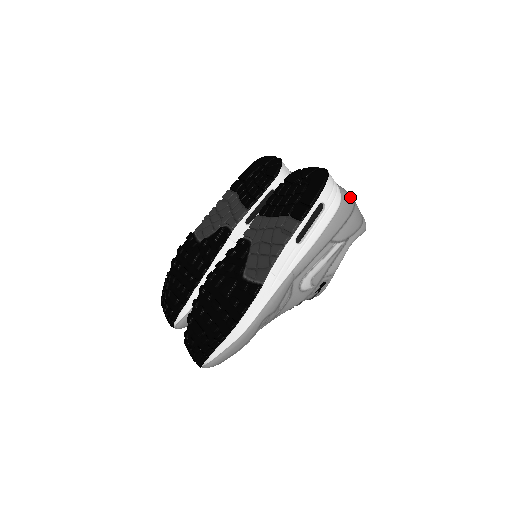
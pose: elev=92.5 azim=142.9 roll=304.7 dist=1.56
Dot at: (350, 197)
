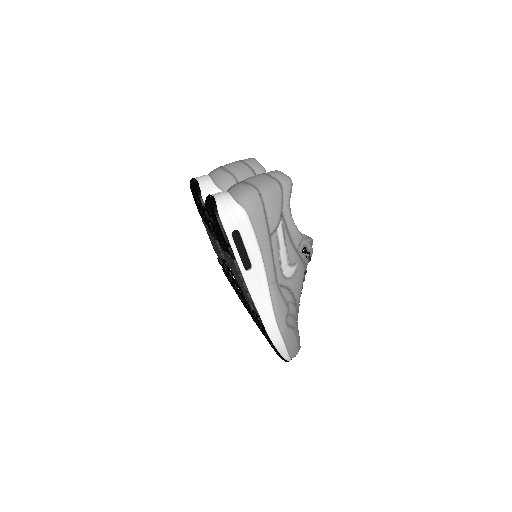
Dot at: (249, 193)
